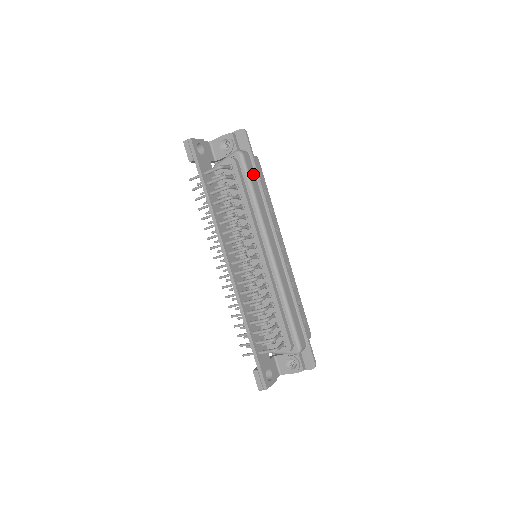
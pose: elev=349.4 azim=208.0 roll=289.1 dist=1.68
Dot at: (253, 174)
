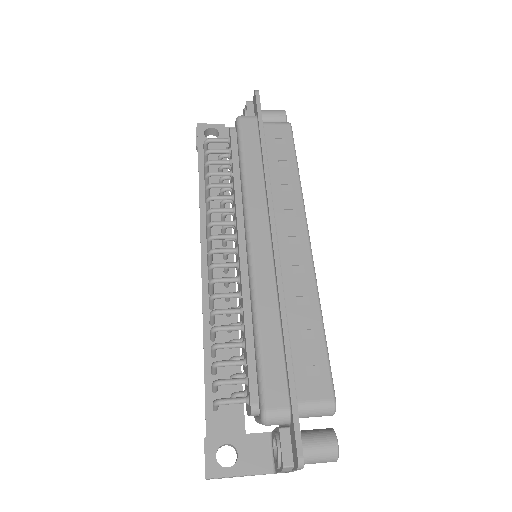
Dot at: (254, 139)
